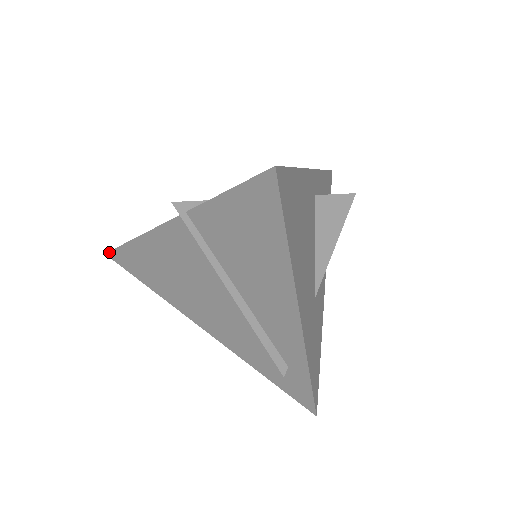
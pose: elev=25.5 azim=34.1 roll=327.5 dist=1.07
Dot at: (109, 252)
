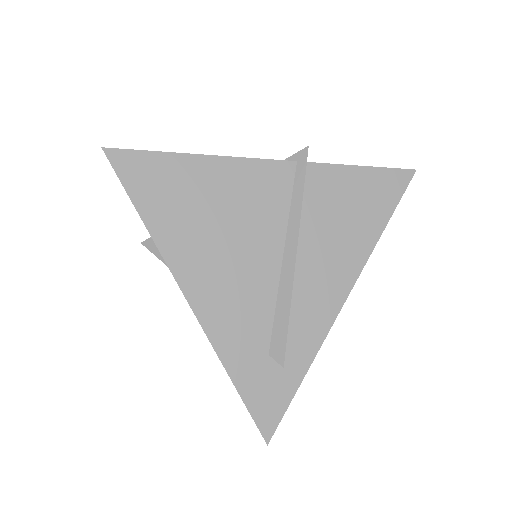
Dot at: (116, 149)
